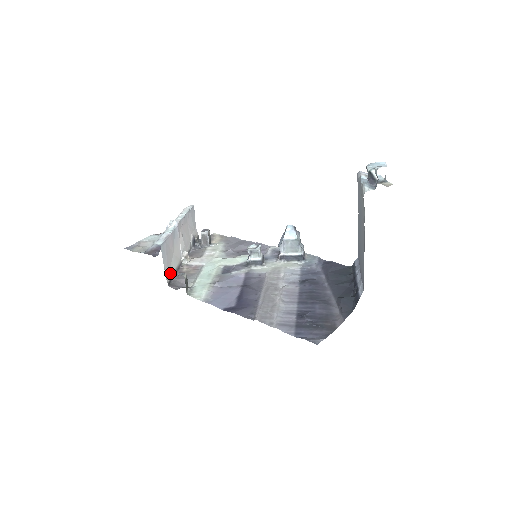
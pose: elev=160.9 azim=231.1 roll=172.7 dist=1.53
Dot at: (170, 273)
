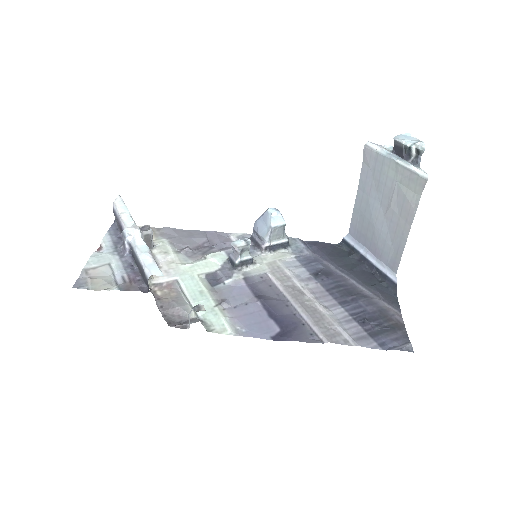
Dot at: occluded
